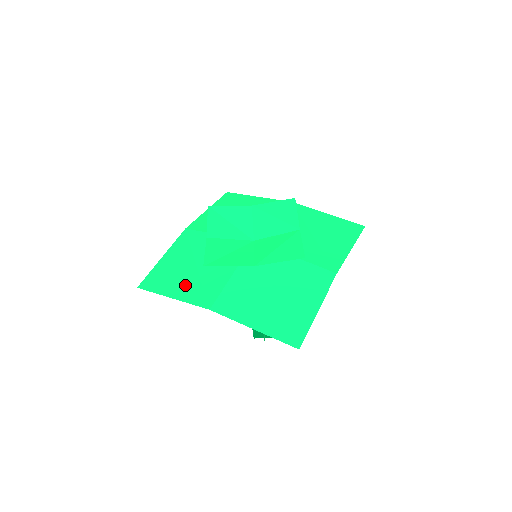
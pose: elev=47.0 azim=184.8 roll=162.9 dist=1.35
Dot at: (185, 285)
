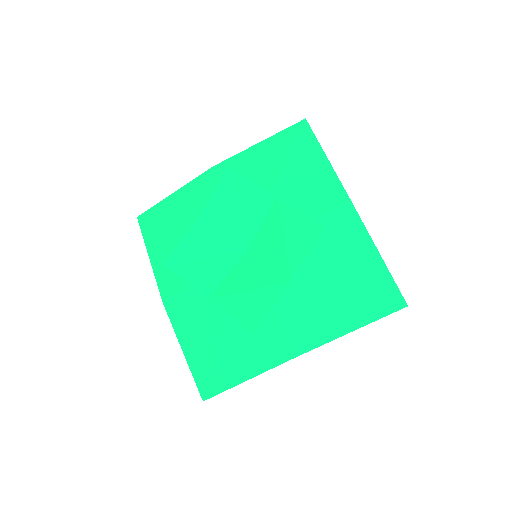
Dot at: (165, 252)
